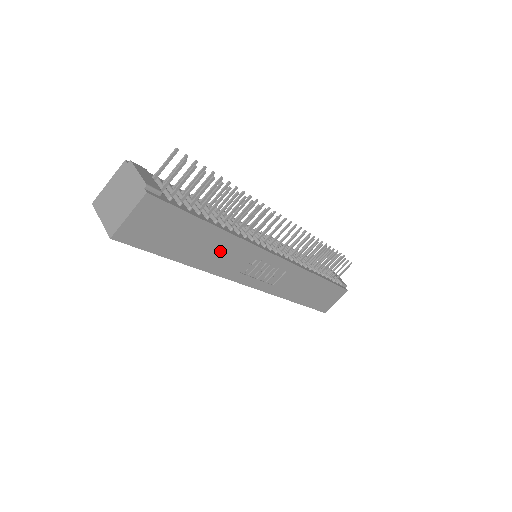
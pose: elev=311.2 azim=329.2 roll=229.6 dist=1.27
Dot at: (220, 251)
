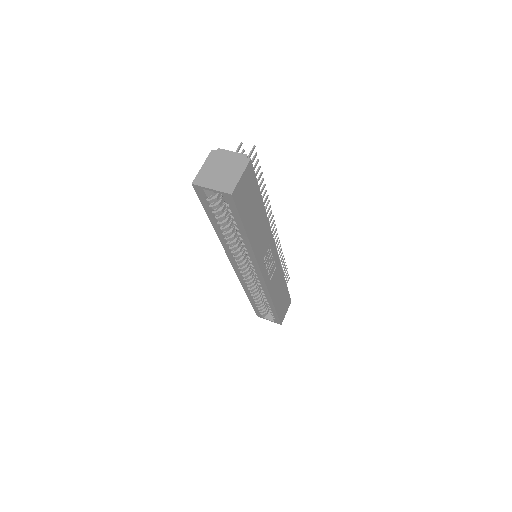
Dot at: (260, 231)
